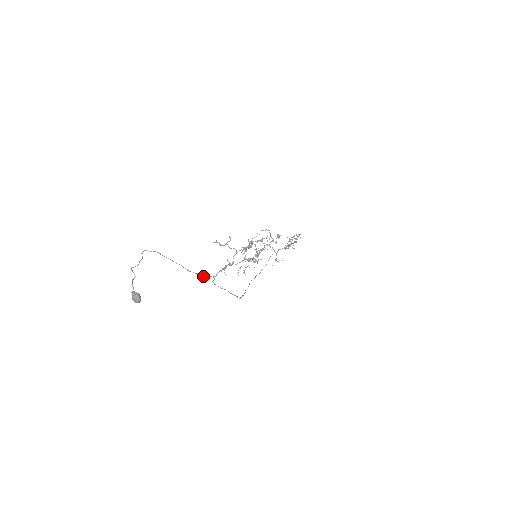
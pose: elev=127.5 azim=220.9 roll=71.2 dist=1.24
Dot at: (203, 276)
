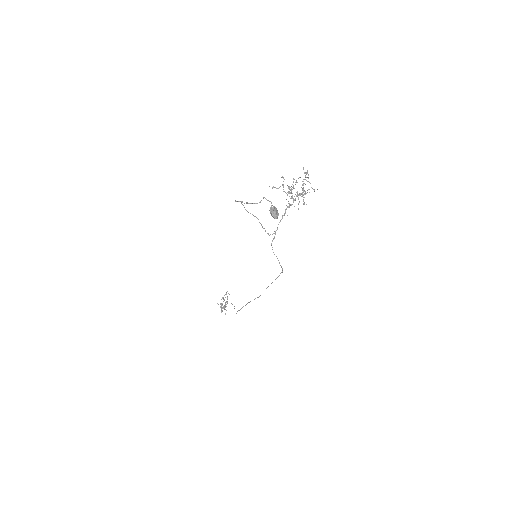
Dot at: (268, 234)
